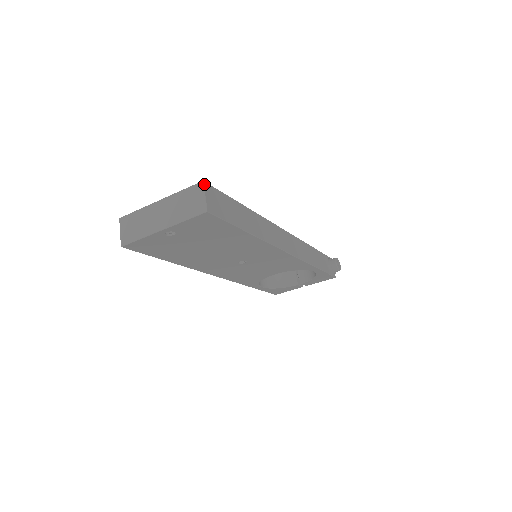
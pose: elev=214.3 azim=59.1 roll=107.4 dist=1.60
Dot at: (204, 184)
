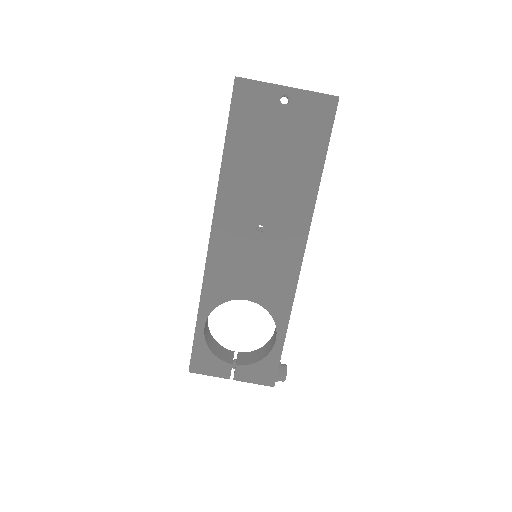
Dot at: occluded
